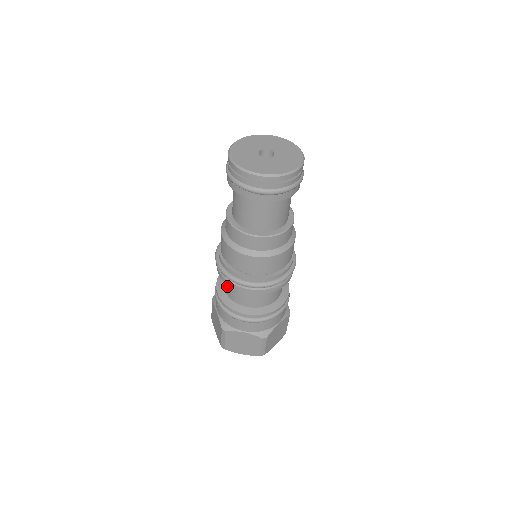
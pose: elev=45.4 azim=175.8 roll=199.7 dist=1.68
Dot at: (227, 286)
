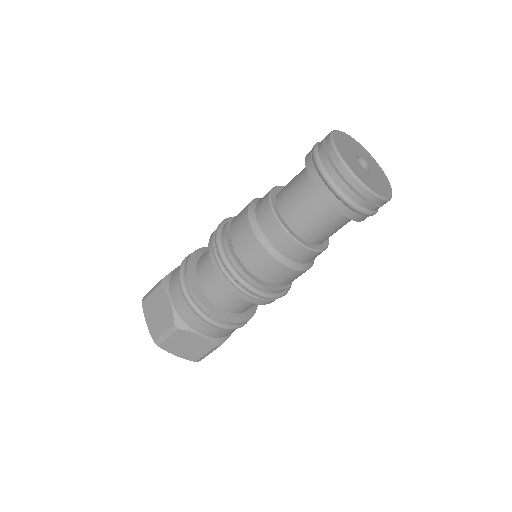
Dot at: (210, 280)
